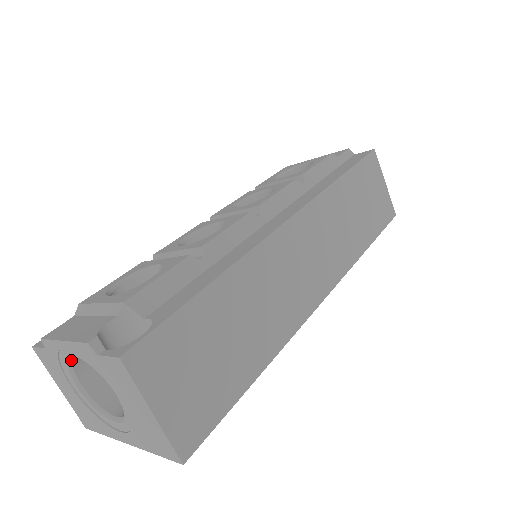
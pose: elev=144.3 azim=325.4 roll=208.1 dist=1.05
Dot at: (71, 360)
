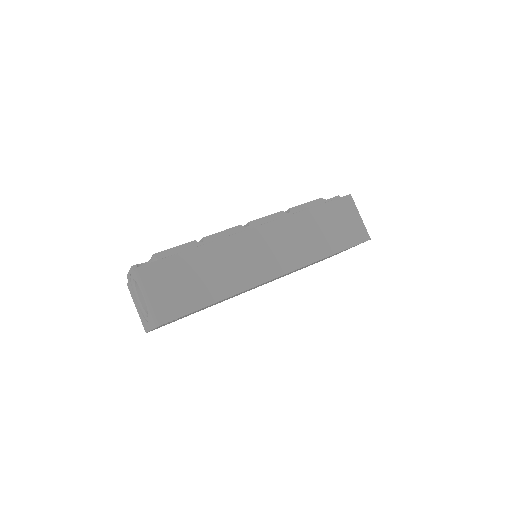
Dot at: (135, 285)
